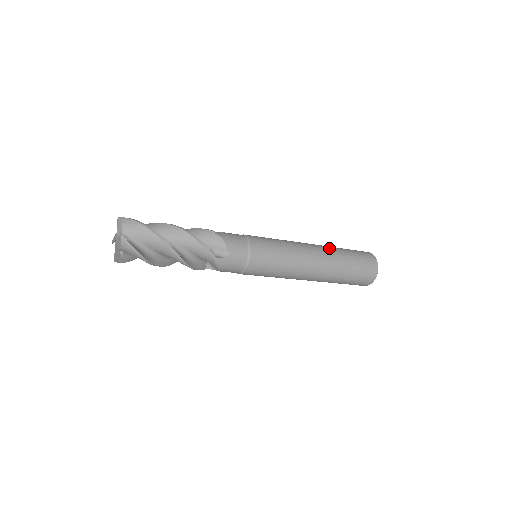
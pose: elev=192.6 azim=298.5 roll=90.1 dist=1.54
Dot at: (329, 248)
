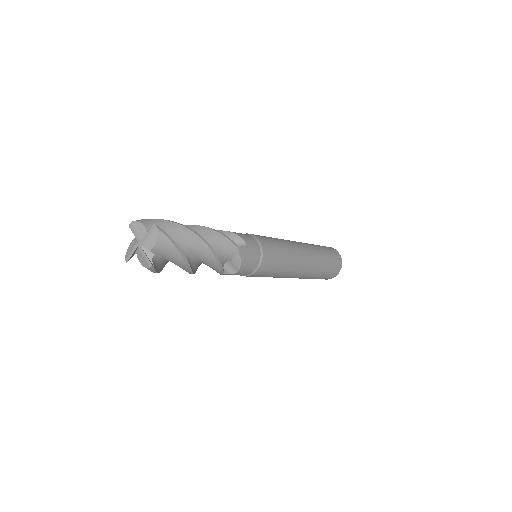
Dot at: (317, 260)
